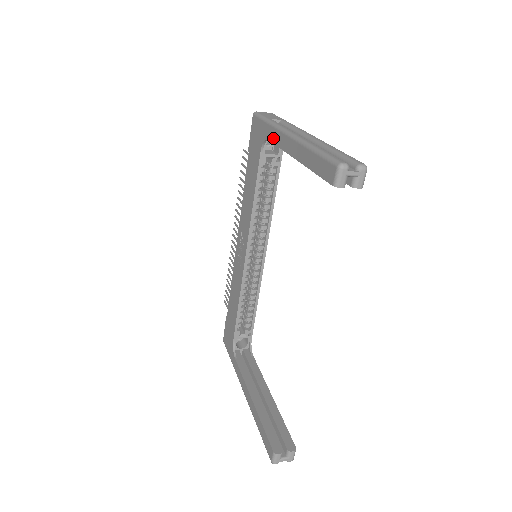
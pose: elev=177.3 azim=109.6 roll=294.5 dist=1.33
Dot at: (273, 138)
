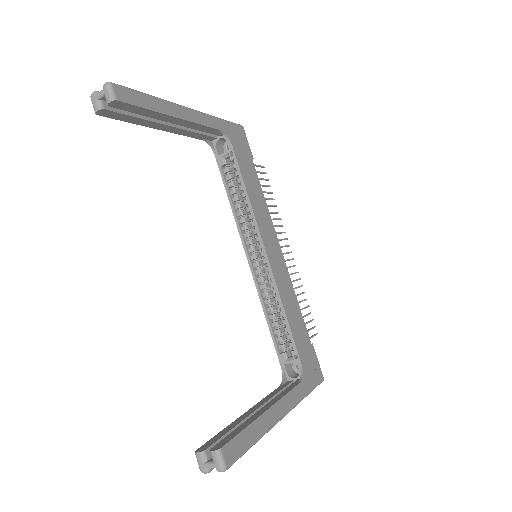
Dot at: occluded
